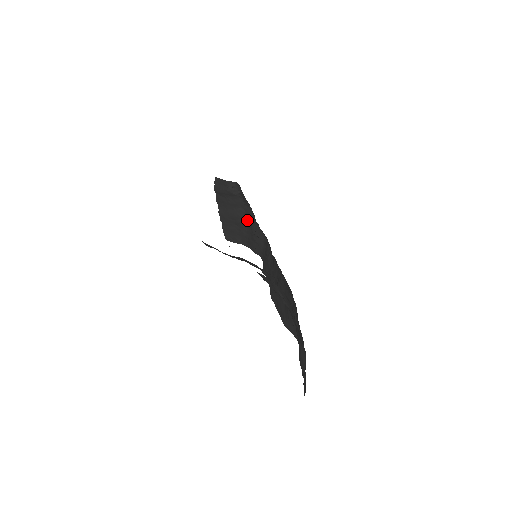
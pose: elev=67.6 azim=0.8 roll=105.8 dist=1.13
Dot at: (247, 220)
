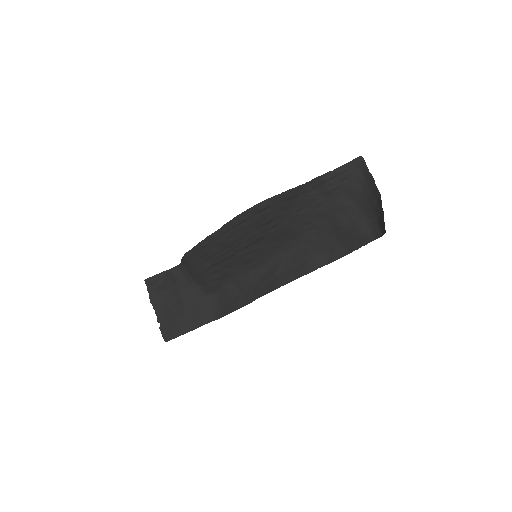
Dot at: (186, 302)
